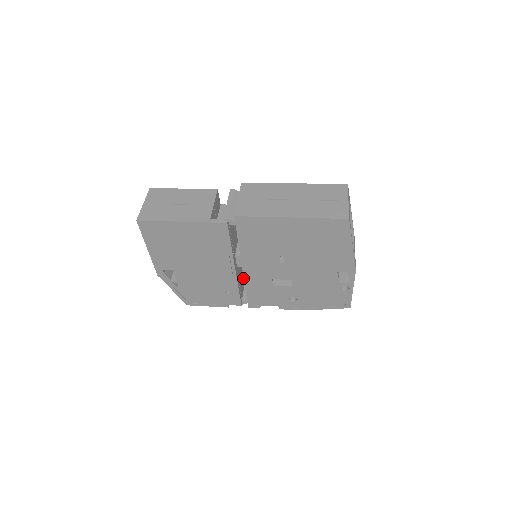
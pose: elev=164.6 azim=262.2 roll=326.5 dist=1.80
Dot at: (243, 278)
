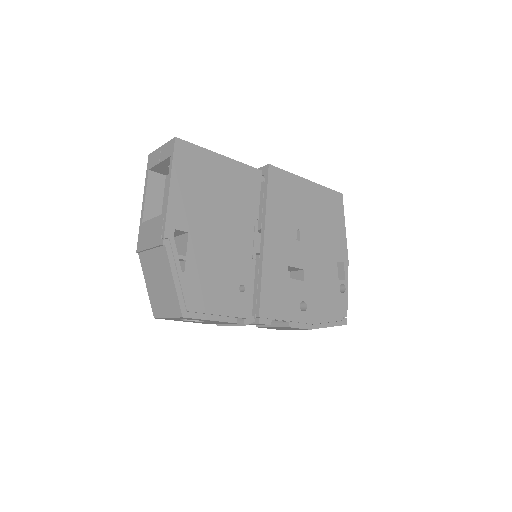
Dot at: occluded
